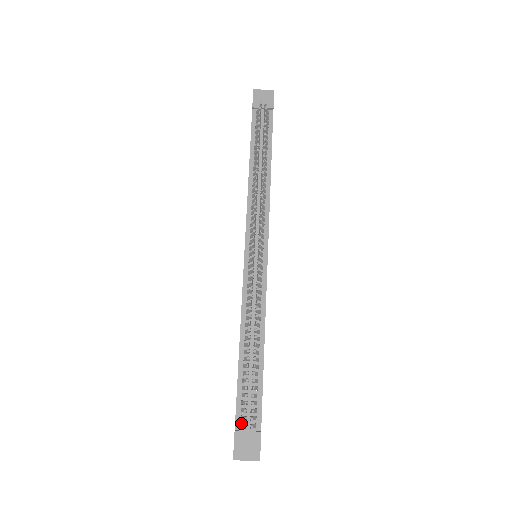
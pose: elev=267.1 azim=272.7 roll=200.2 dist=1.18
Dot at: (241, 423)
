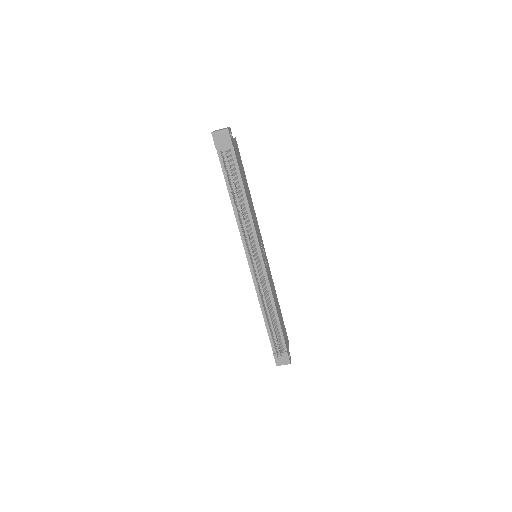
Dot at: (275, 351)
